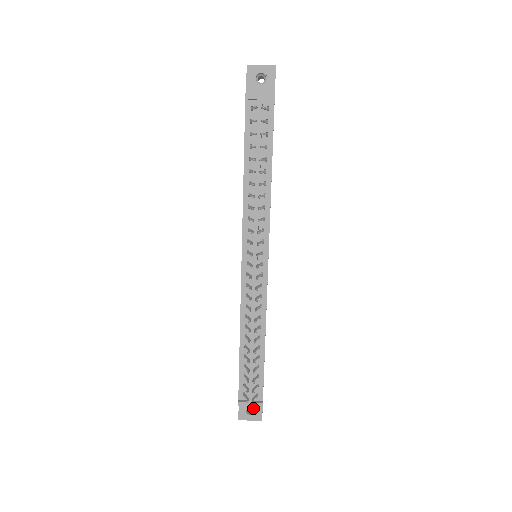
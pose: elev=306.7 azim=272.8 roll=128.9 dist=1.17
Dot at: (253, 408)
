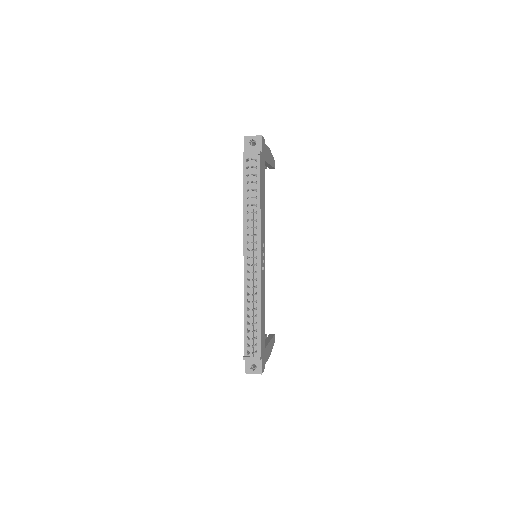
Dot at: (255, 364)
